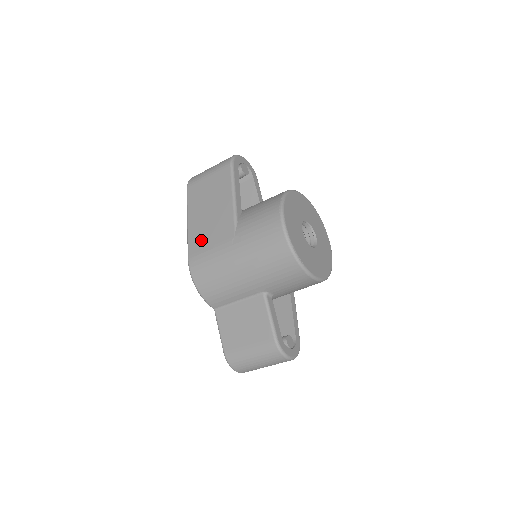
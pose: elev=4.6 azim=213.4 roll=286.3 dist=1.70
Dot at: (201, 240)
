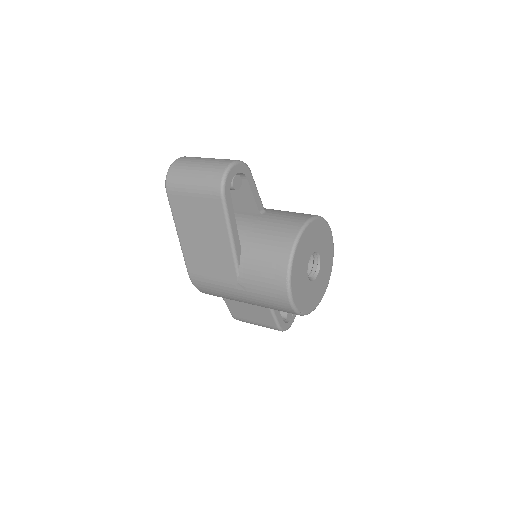
Dot at: (200, 266)
